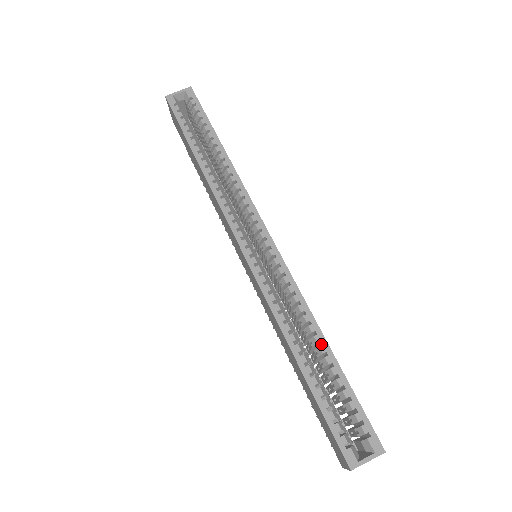
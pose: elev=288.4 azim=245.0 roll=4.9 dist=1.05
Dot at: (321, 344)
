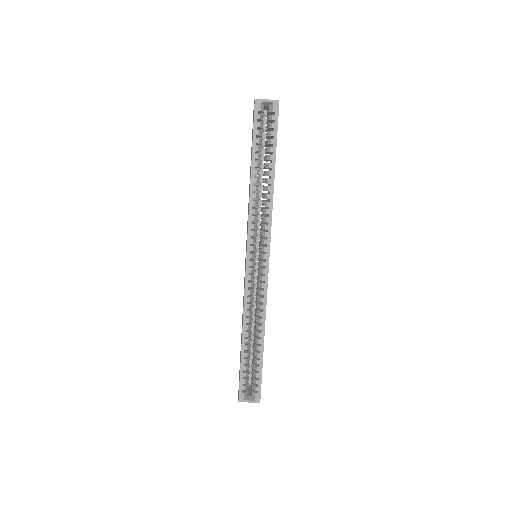
Dot at: (261, 337)
